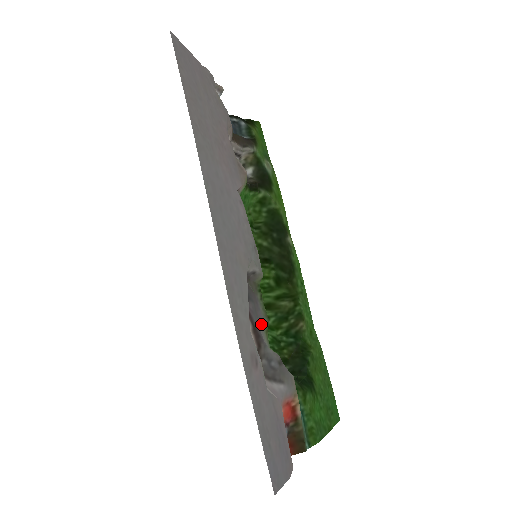
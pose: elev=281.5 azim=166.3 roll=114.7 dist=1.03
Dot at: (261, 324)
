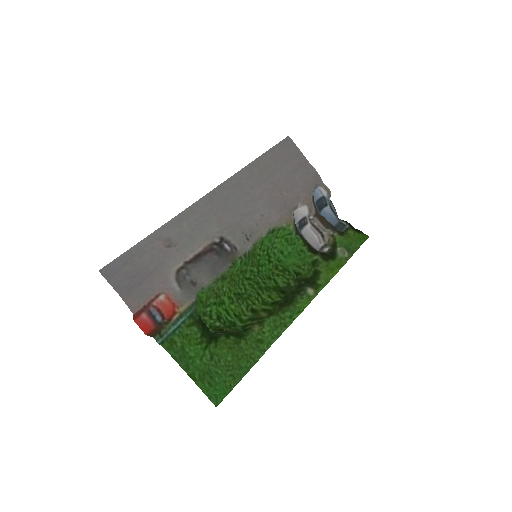
Dot at: (214, 274)
